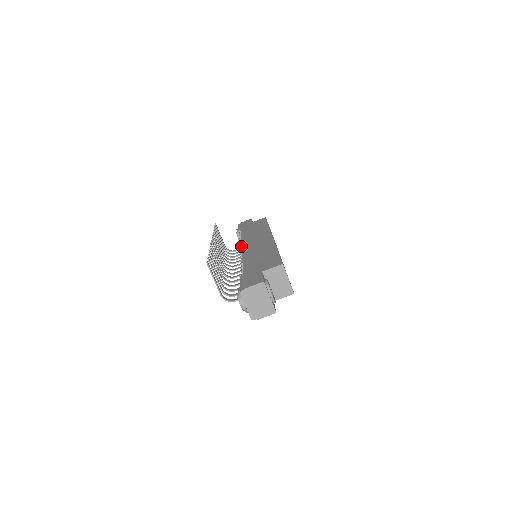
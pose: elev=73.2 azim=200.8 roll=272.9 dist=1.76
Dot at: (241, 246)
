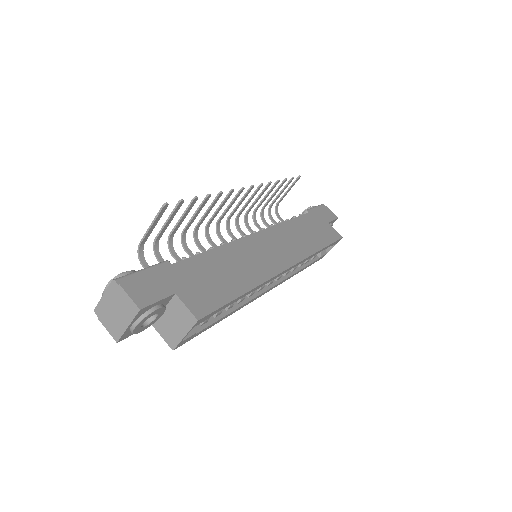
Dot at: (260, 230)
